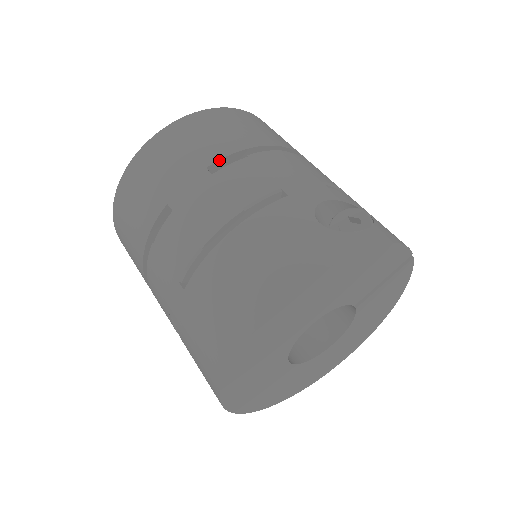
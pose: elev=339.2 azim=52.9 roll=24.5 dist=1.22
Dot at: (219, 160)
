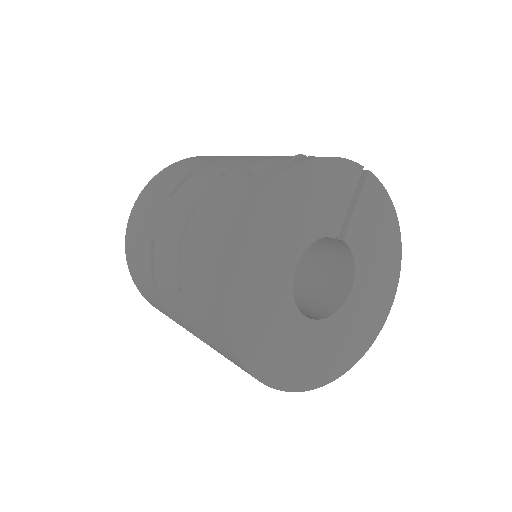
Dot at: (176, 187)
